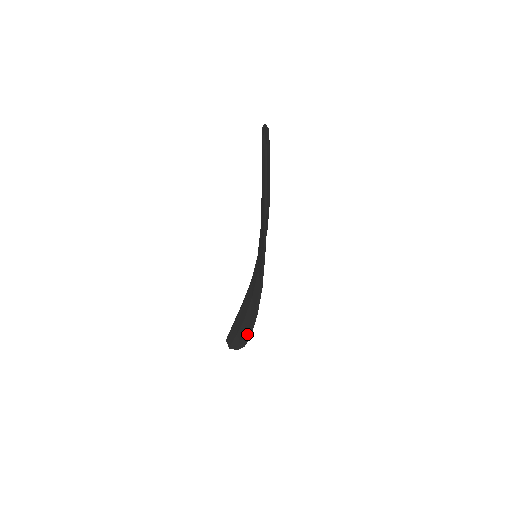
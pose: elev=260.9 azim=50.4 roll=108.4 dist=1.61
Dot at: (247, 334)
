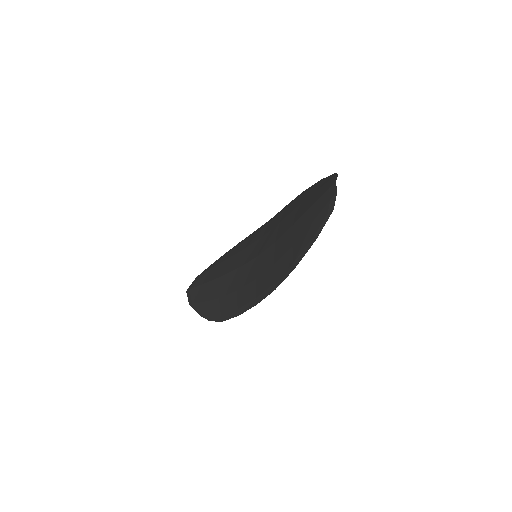
Dot at: (218, 316)
